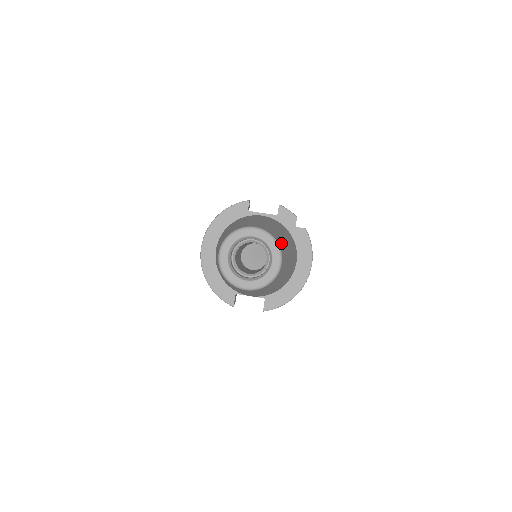
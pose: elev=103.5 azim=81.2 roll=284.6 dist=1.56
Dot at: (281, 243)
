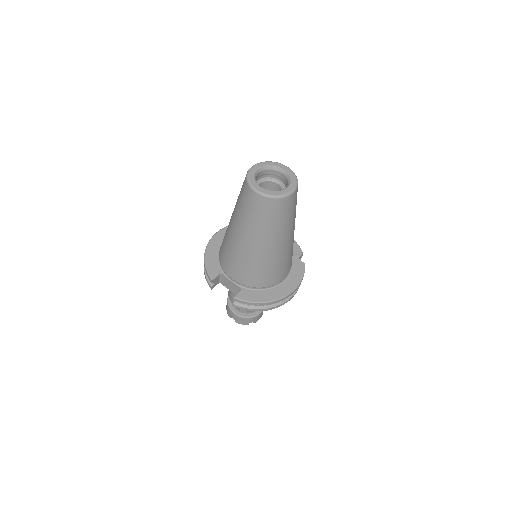
Dot at: occluded
